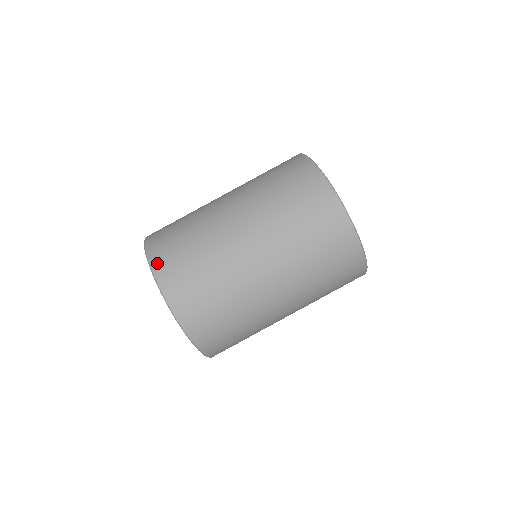
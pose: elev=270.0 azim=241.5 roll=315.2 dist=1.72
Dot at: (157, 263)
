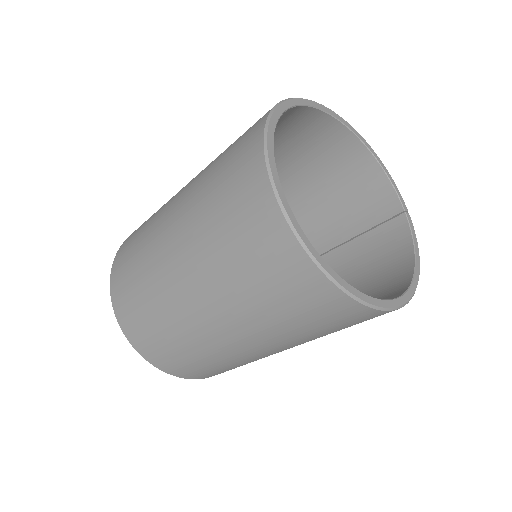
Dot at: (120, 317)
